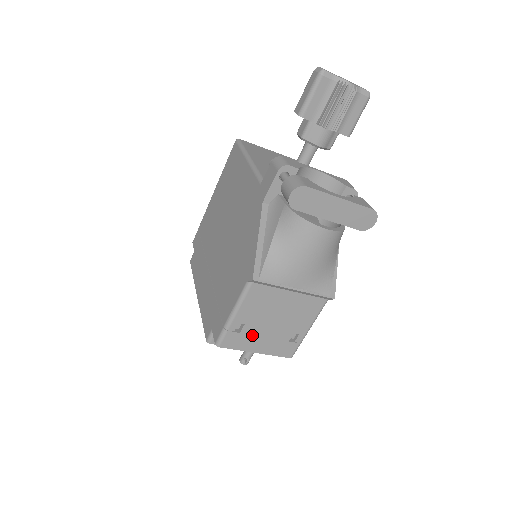
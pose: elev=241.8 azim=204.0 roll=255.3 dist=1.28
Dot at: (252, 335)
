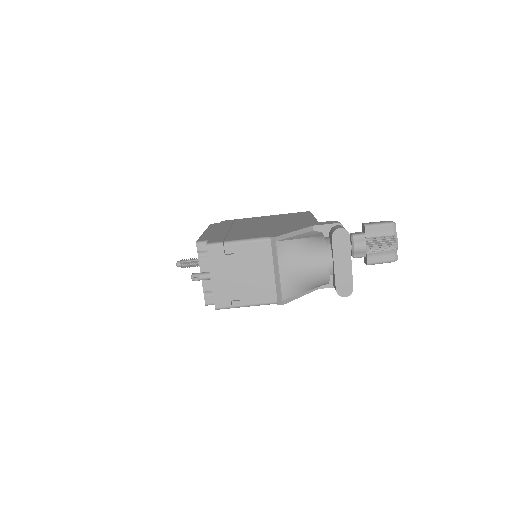
Dot at: (226, 265)
